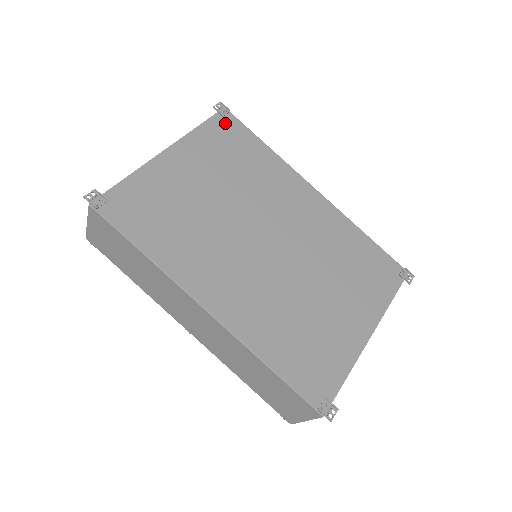
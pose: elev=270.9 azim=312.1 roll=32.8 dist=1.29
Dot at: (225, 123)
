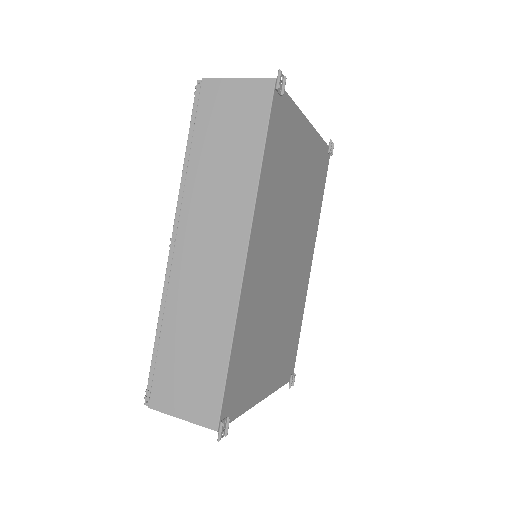
Dot at: (326, 158)
